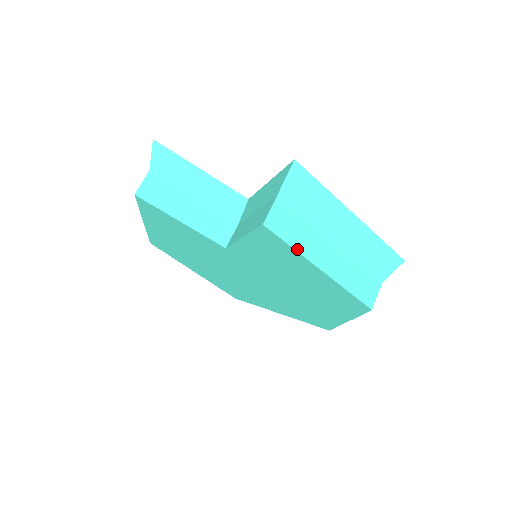
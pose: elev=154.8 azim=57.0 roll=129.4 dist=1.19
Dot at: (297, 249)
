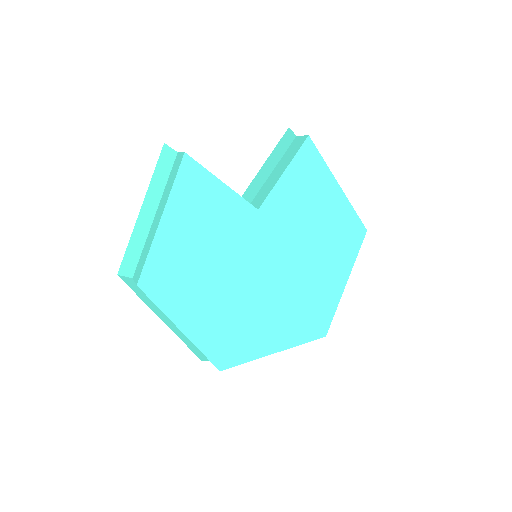
Dot at: (325, 163)
